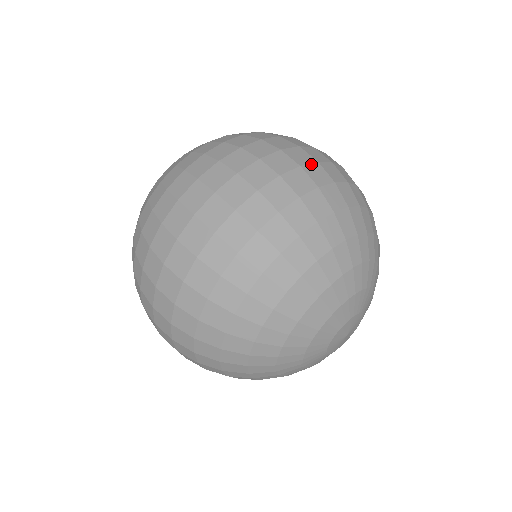
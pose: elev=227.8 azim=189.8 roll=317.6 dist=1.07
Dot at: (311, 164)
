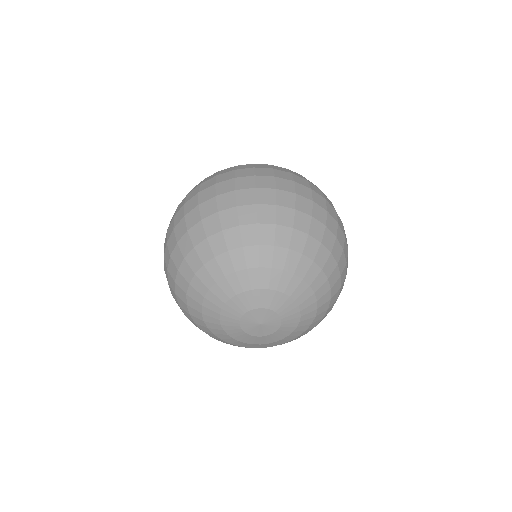
Dot at: (247, 189)
